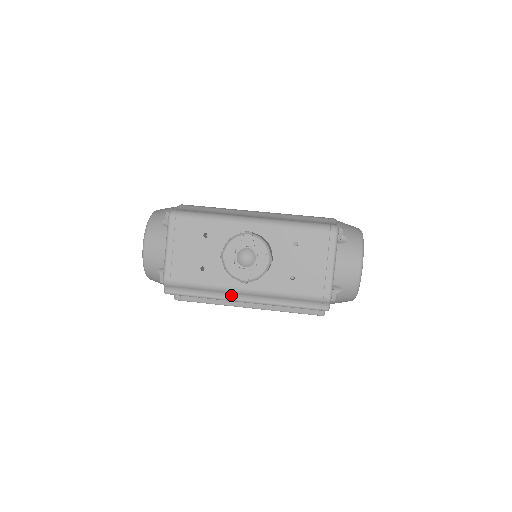
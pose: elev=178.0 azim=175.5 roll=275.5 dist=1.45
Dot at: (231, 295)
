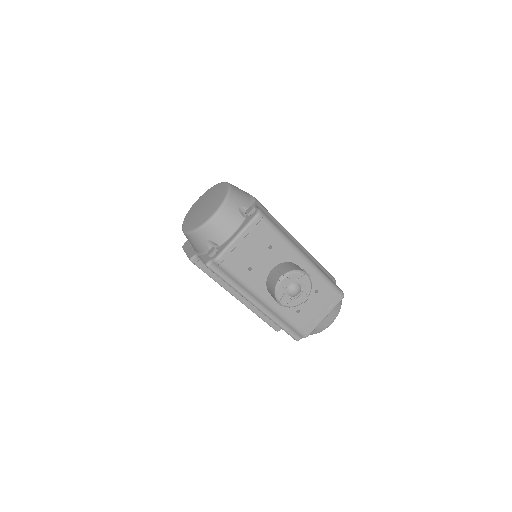
Dot at: (251, 297)
